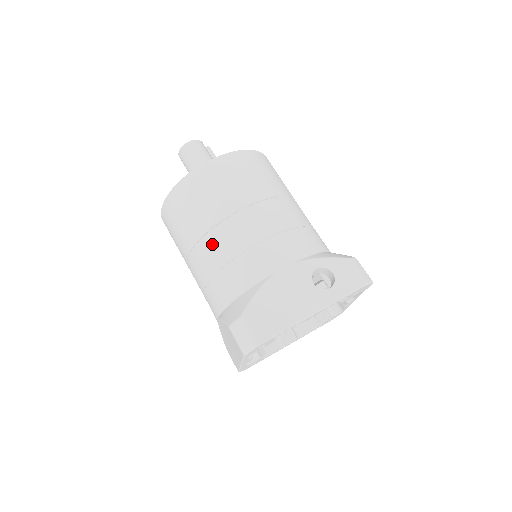
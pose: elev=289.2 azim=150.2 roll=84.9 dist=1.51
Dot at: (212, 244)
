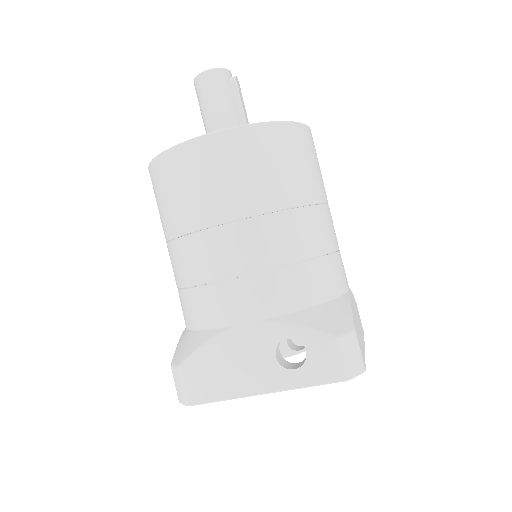
Dot at: (178, 255)
